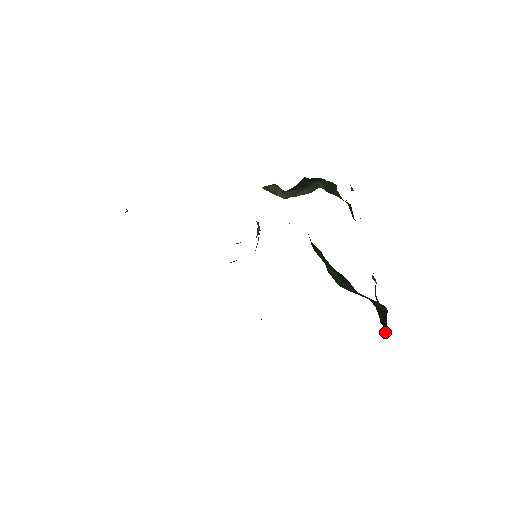
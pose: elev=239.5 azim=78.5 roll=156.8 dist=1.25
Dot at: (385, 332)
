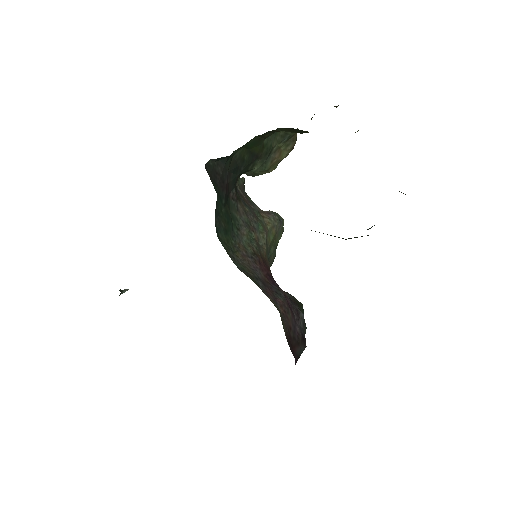
Dot at: occluded
